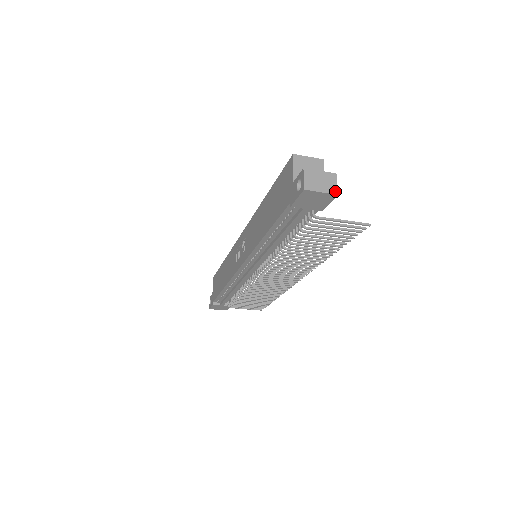
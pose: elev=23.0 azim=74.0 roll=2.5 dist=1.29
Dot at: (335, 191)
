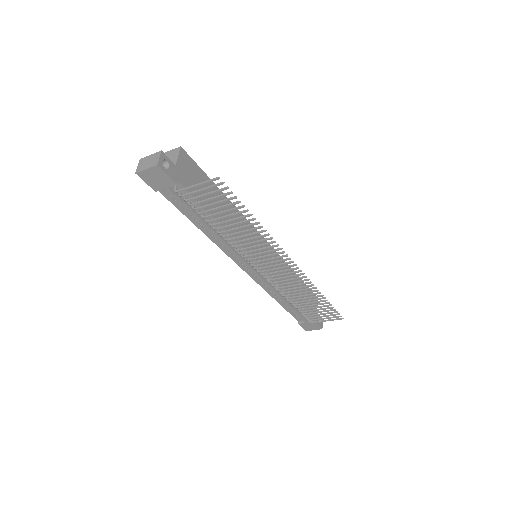
Dot at: (156, 163)
